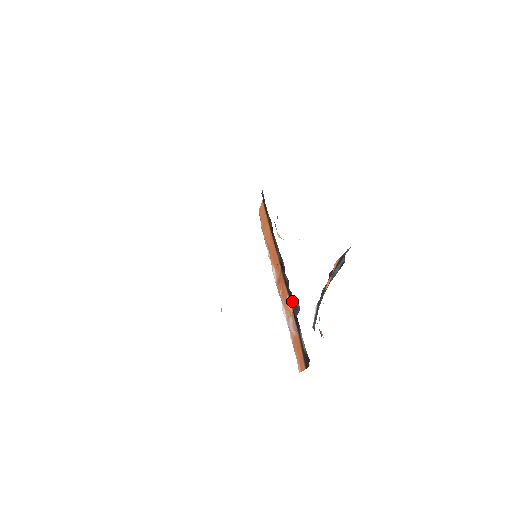
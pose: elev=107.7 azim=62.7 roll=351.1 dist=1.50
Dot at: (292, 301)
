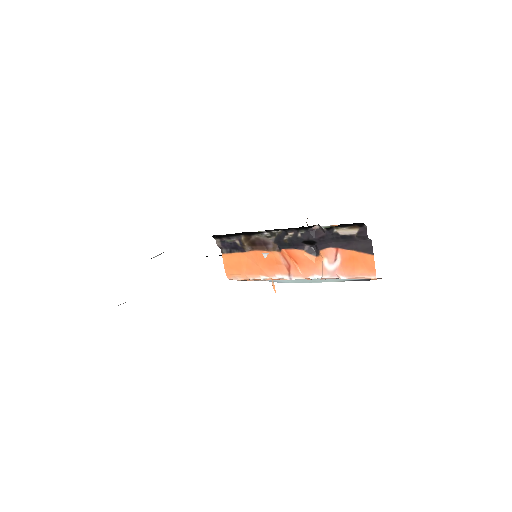
Dot at: (311, 235)
